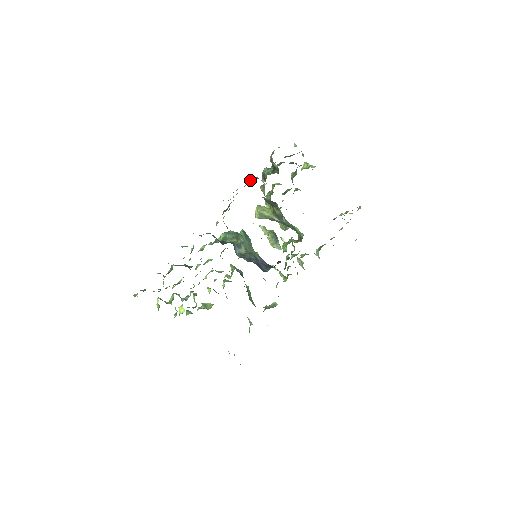
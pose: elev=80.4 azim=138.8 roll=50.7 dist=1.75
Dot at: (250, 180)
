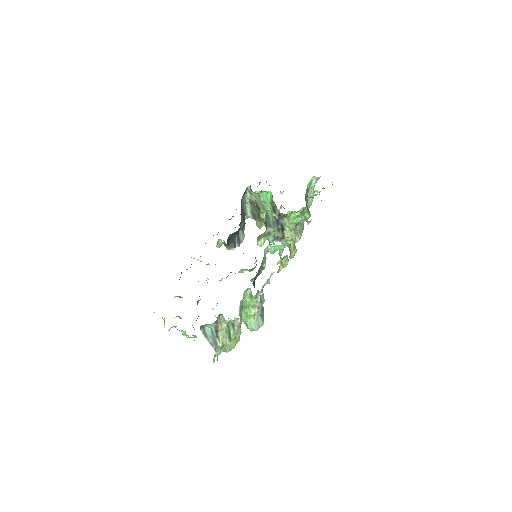
Dot at: occluded
